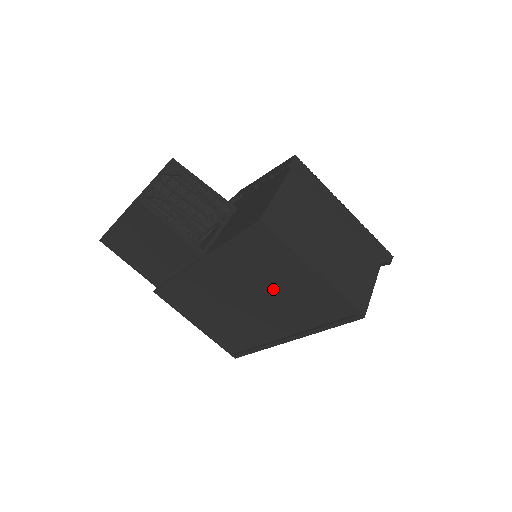
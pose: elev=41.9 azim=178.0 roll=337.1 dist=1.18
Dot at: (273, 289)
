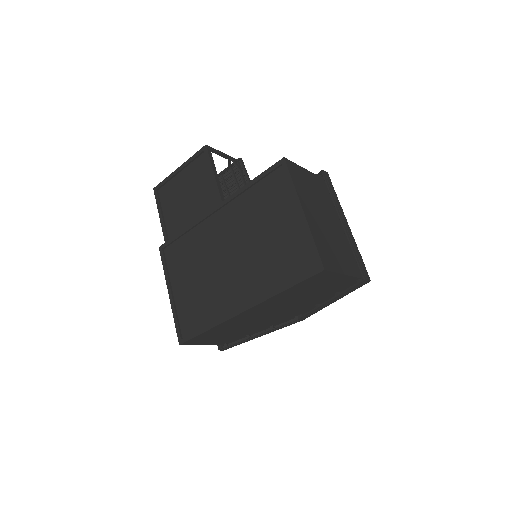
Dot at: (260, 239)
